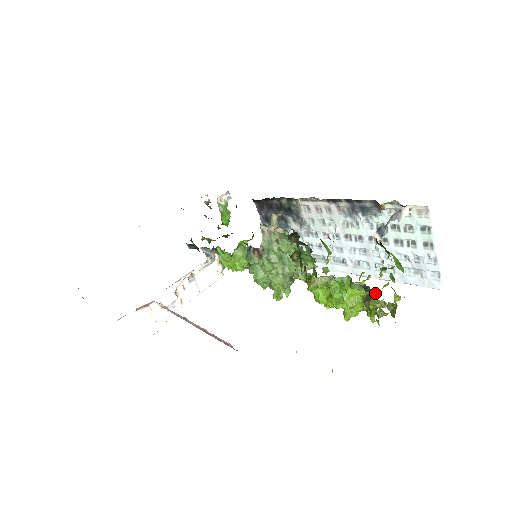
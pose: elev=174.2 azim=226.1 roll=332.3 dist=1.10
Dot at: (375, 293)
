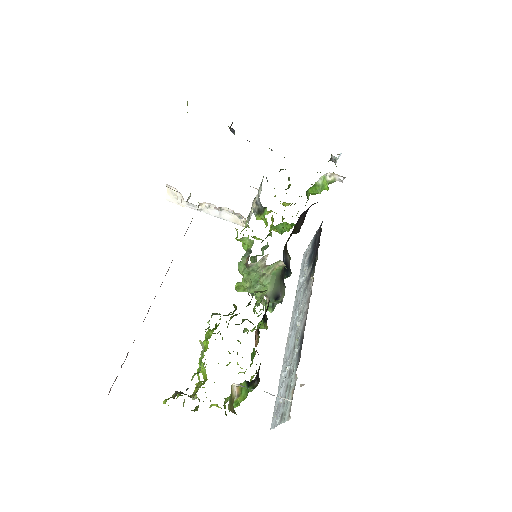
Dot at: (195, 394)
